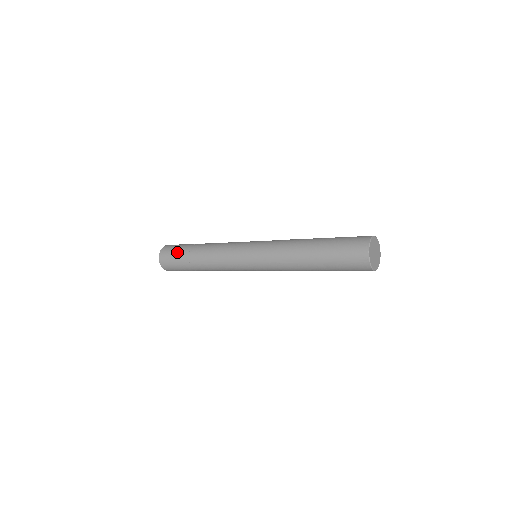
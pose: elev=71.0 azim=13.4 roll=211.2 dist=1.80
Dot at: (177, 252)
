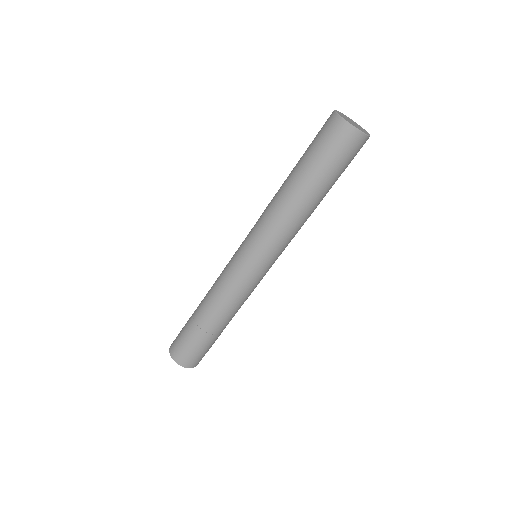
Dot at: (183, 331)
